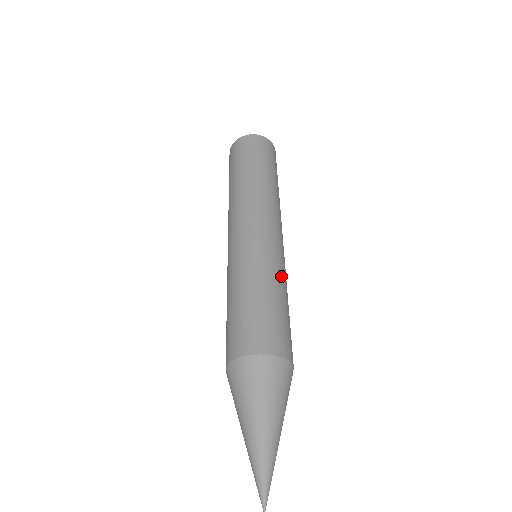
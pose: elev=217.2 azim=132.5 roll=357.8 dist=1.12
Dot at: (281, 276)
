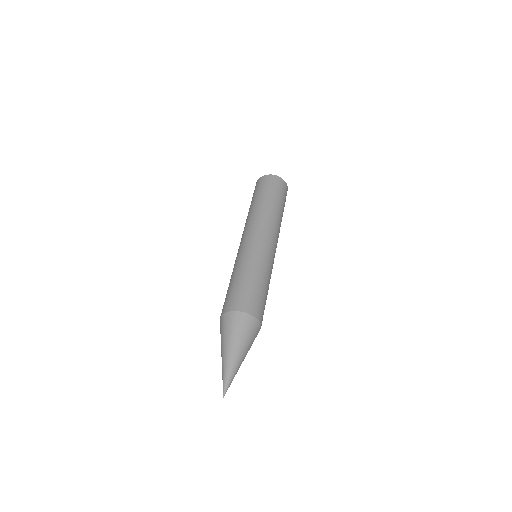
Dot at: (265, 268)
